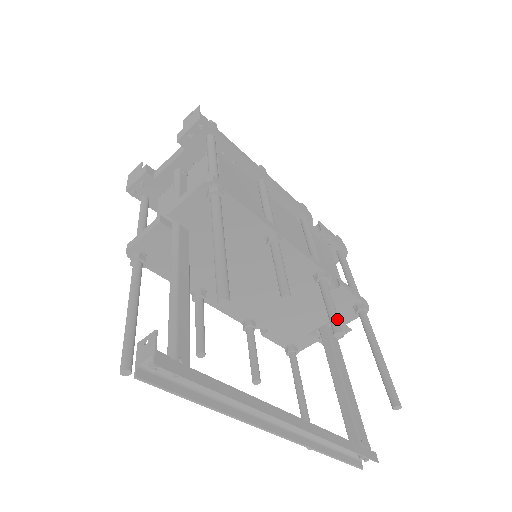
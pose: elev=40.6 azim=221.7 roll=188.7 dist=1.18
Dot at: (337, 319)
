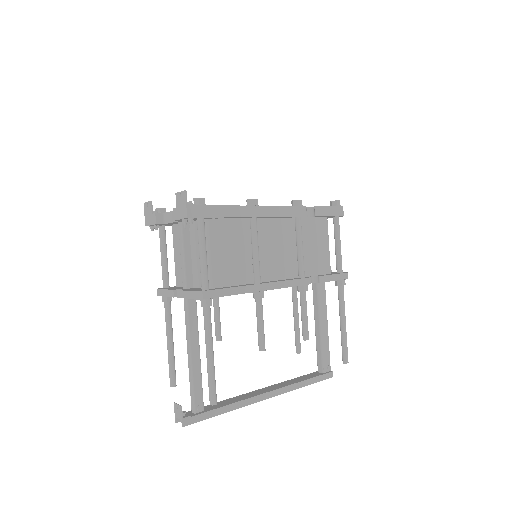
Dot at: (306, 330)
